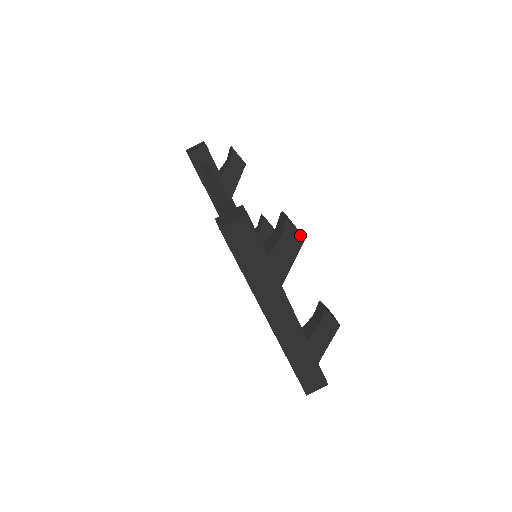
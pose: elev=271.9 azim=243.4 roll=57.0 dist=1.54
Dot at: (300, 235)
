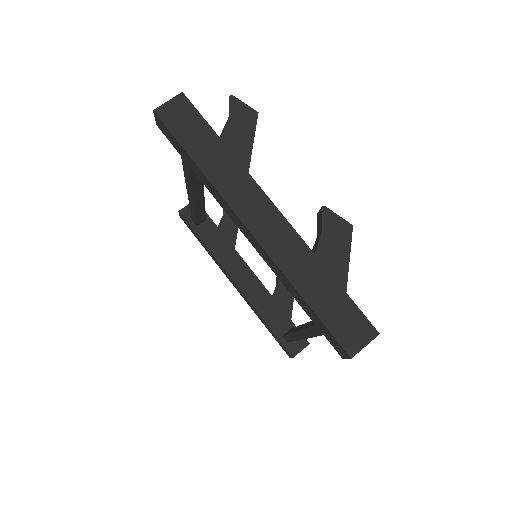
Dot at: (251, 110)
